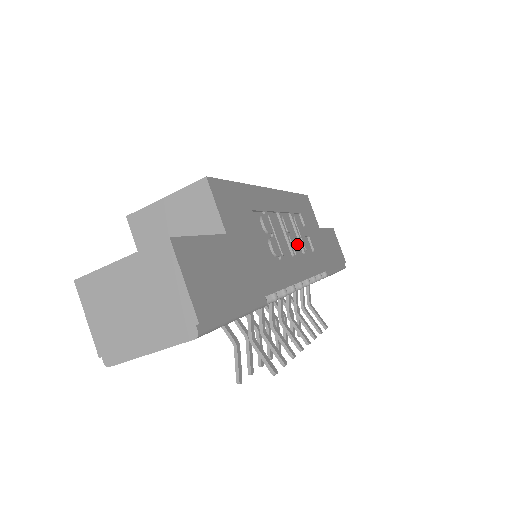
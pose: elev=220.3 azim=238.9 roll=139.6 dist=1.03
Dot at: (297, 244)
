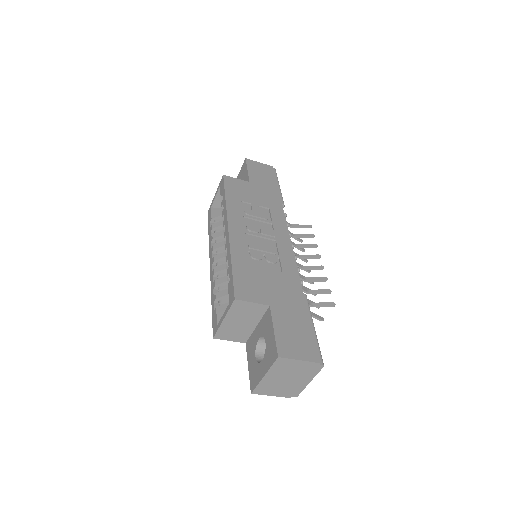
Dot at: (265, 226)
